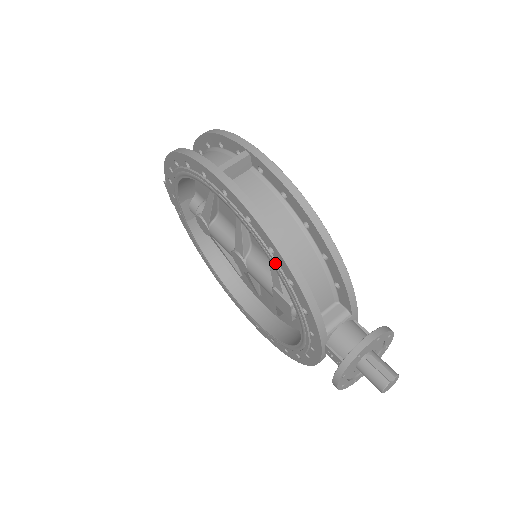
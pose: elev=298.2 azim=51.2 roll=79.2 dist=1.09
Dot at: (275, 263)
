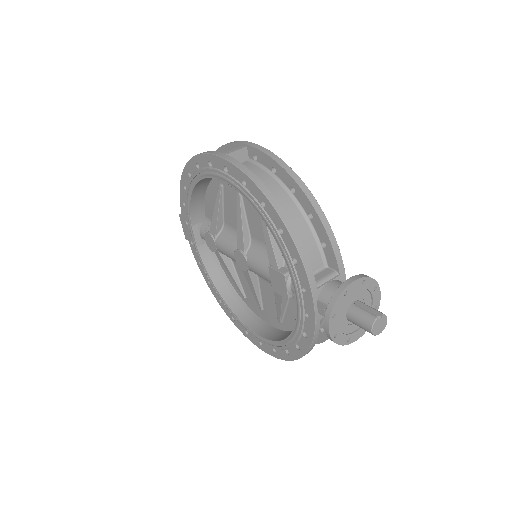
Dot at: (267, 217)
